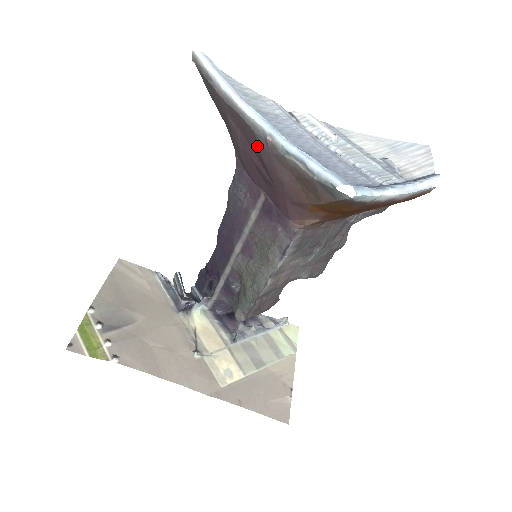
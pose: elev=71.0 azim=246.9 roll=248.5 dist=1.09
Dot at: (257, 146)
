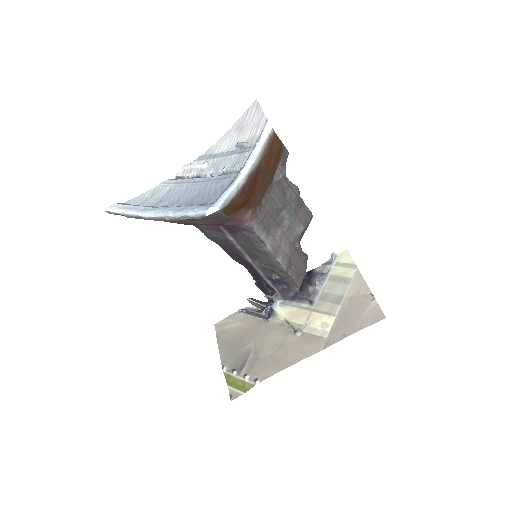
Dot at: occluded
